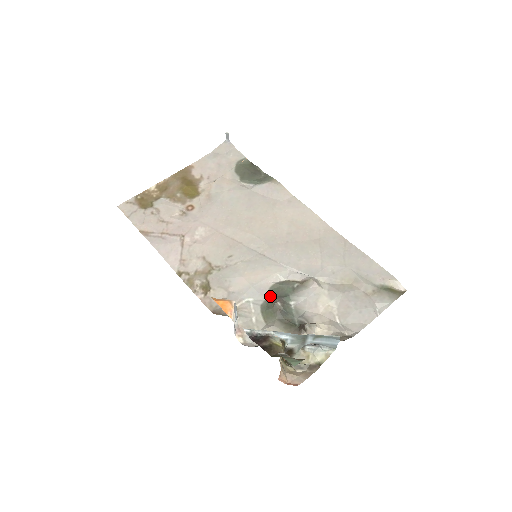
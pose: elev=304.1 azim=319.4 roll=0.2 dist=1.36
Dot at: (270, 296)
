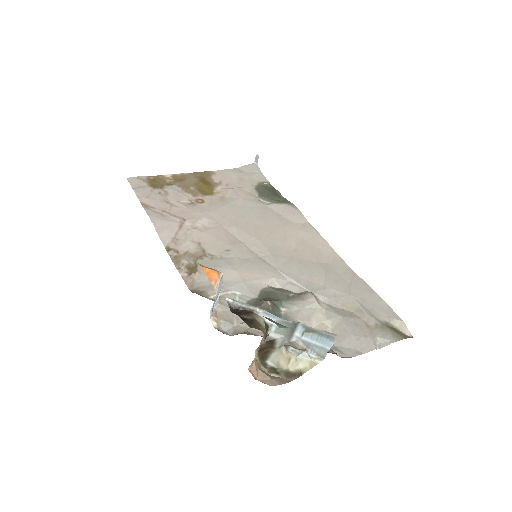
Dot at: (260, 296)
